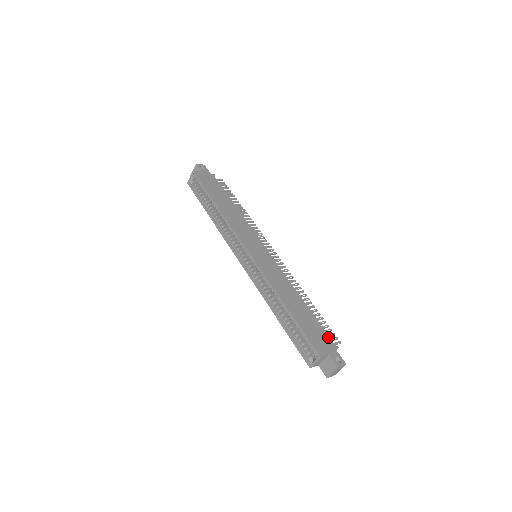
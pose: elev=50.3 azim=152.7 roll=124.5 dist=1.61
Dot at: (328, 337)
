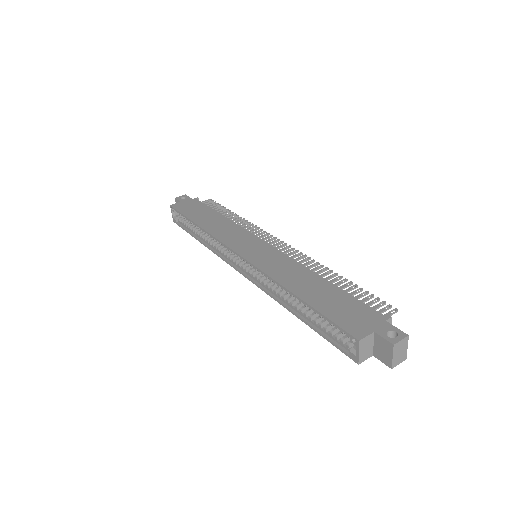
Dot at: (370, 309)
